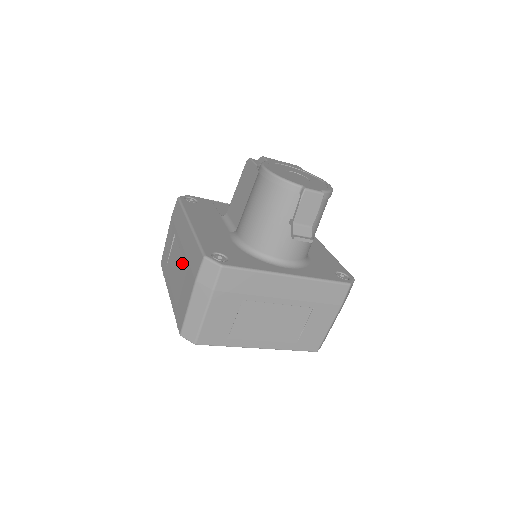
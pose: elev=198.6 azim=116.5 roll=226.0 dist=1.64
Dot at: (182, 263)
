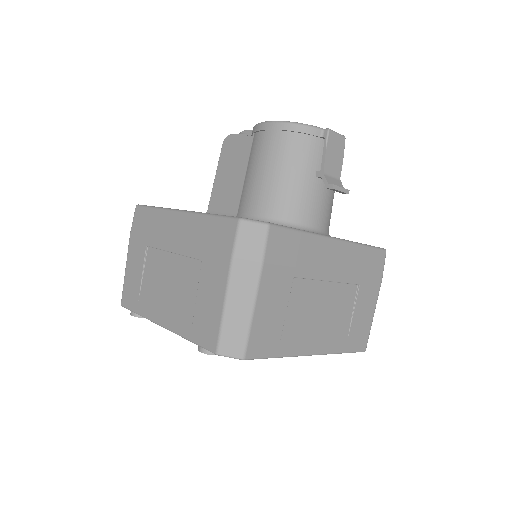
Dot at: (182, 265)
